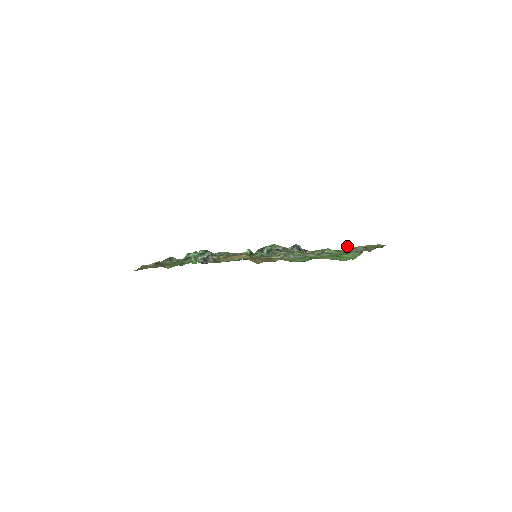
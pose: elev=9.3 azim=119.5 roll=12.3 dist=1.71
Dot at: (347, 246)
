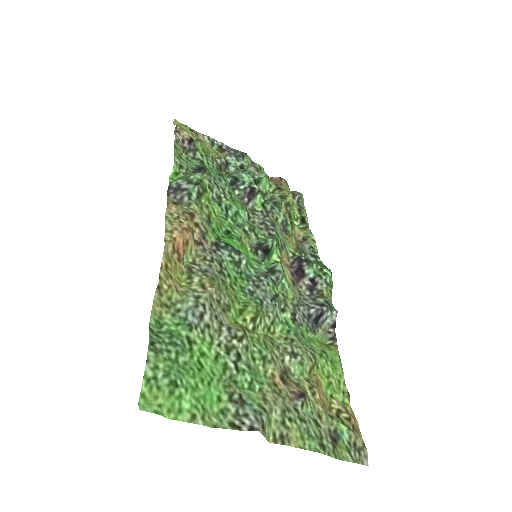
Dot at: (301, 392)
